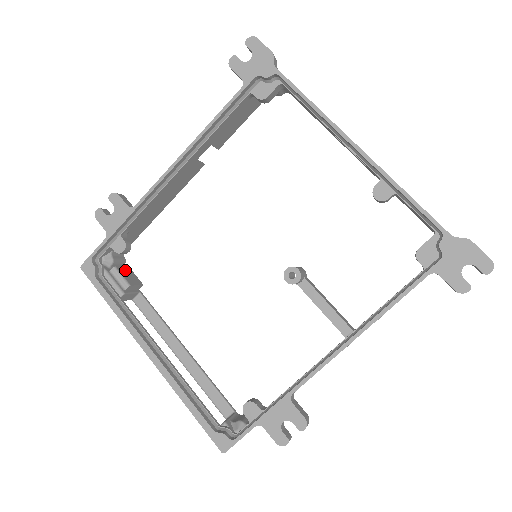
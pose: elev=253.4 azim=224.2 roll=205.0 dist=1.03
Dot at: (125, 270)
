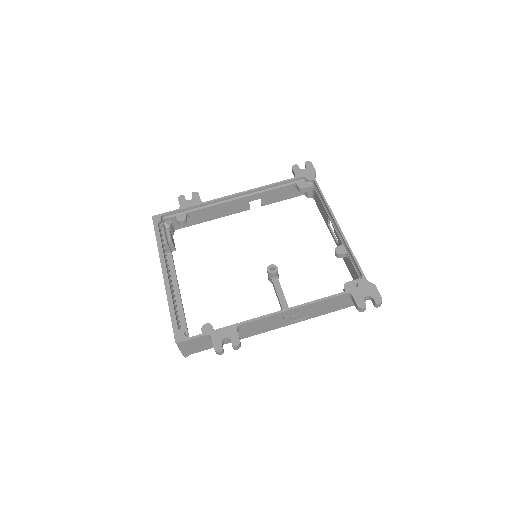
Dot at: (172, 236)
